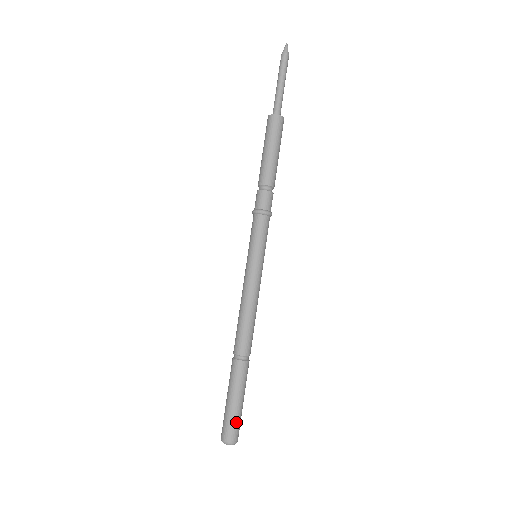
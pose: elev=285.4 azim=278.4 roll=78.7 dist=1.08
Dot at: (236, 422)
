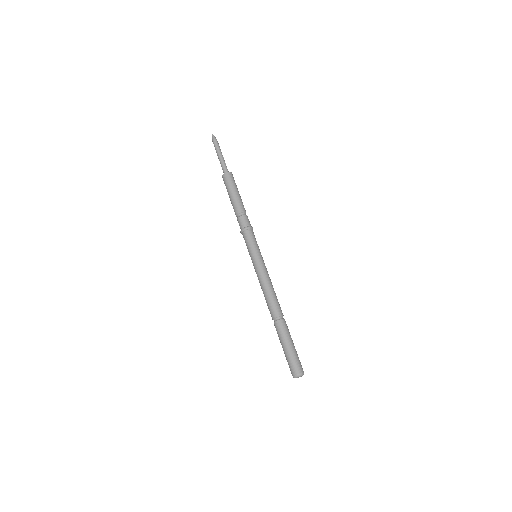
Dot at: (297, 359)
